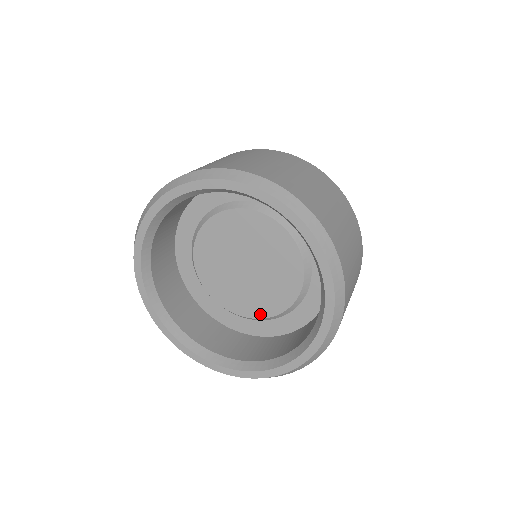
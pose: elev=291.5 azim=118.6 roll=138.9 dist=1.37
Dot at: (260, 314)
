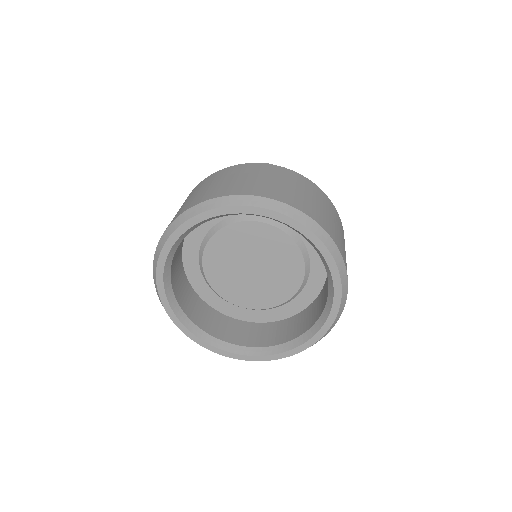
Dot at: (249, 305)
